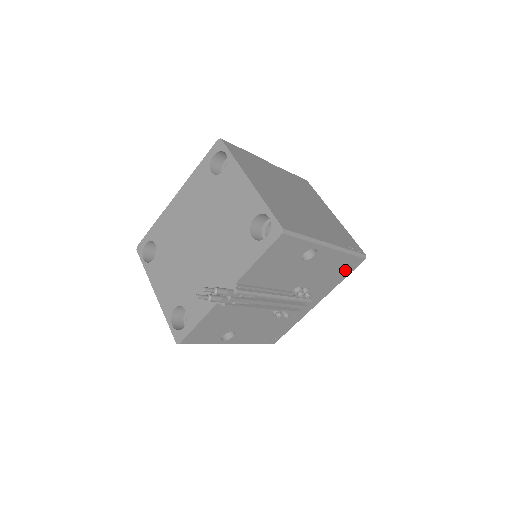
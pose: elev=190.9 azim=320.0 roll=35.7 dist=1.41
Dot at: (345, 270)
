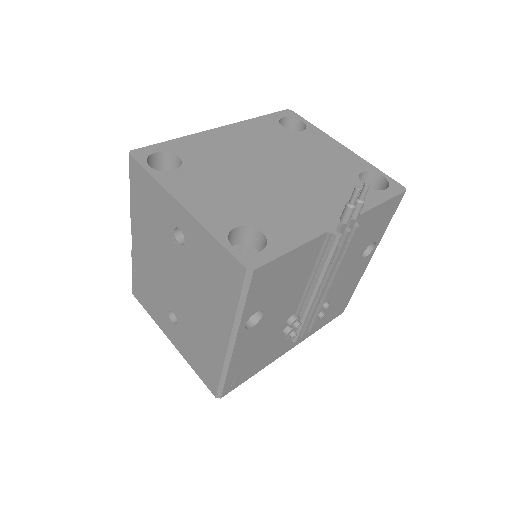
Dot at: (333, 313)
